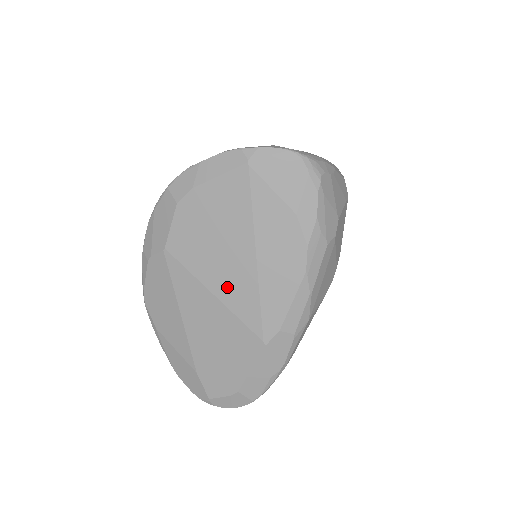
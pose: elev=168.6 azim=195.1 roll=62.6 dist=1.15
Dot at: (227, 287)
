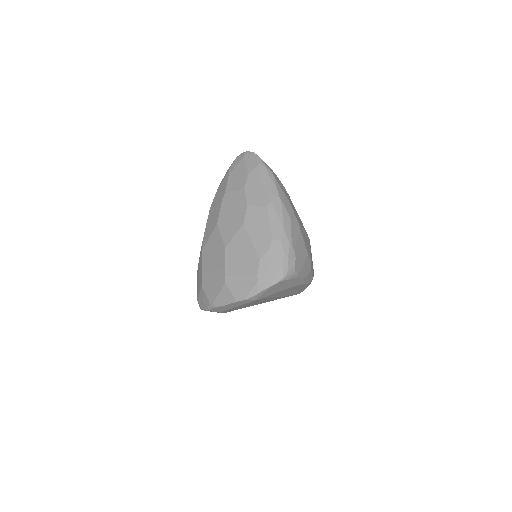
Dot at: (268, 301)
